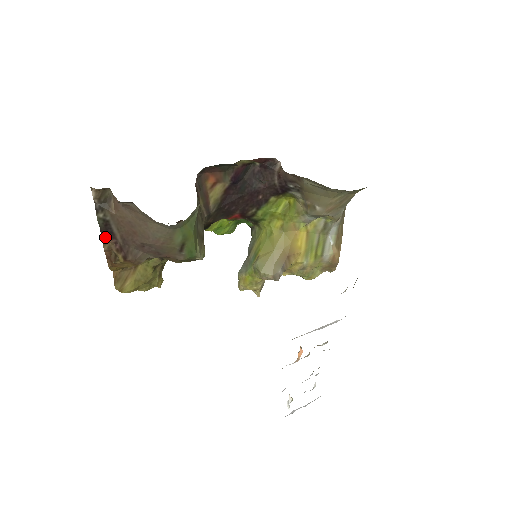
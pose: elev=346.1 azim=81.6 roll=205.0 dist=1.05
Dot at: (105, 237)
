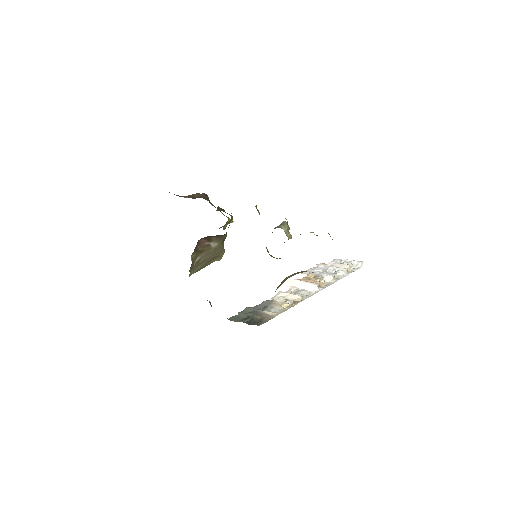
Dot at: occluded
